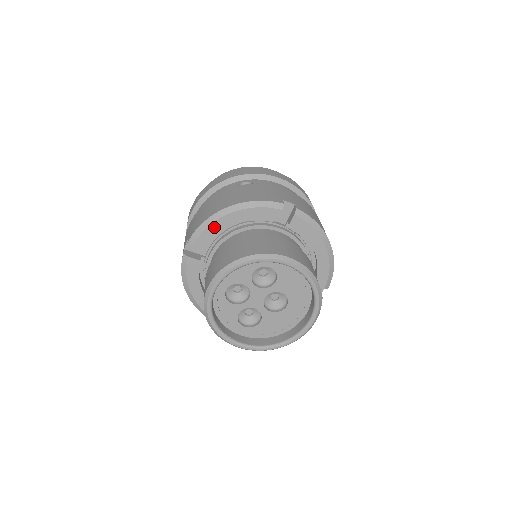
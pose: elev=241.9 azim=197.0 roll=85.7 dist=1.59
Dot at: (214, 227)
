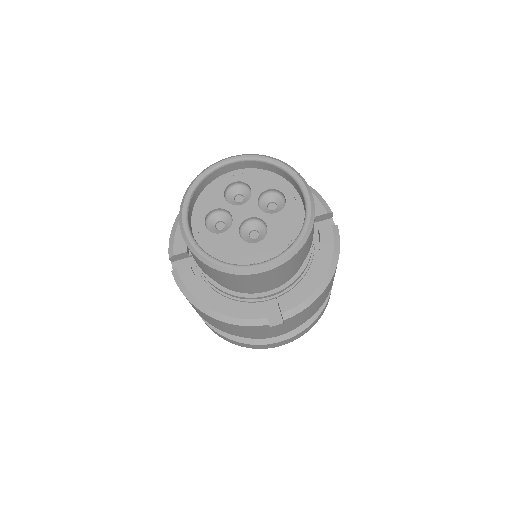
Dot at: occluded
